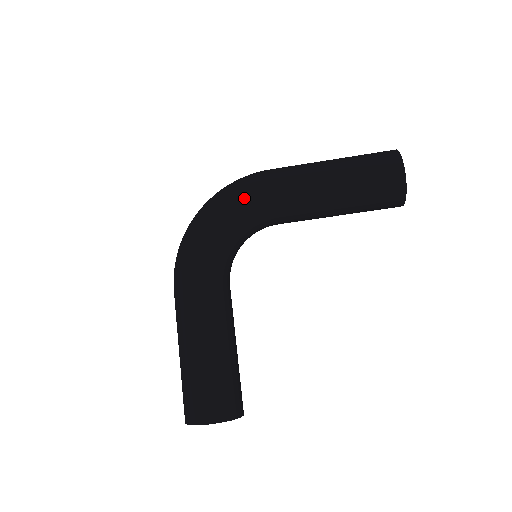
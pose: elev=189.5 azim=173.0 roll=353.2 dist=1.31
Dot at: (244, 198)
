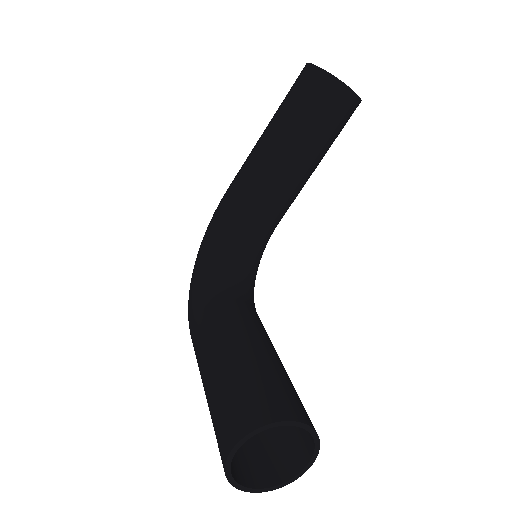
Dot at: (214, 219)
